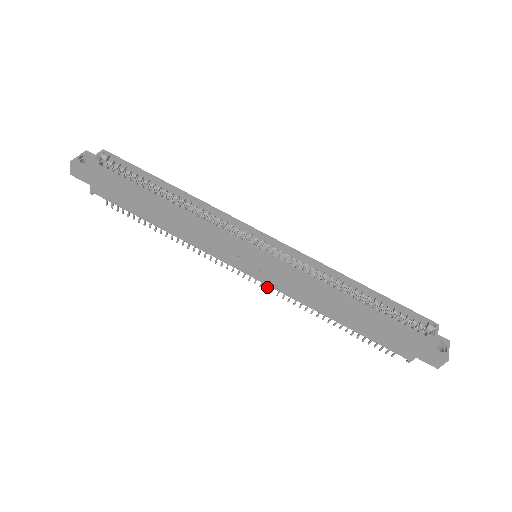
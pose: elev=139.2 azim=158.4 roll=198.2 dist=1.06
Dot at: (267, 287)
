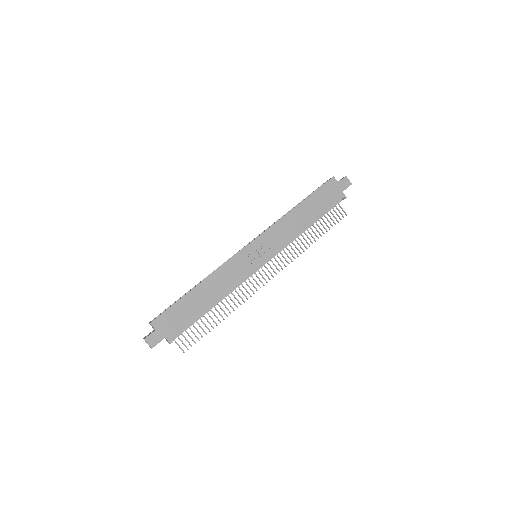
Dot at: (281, 267)
